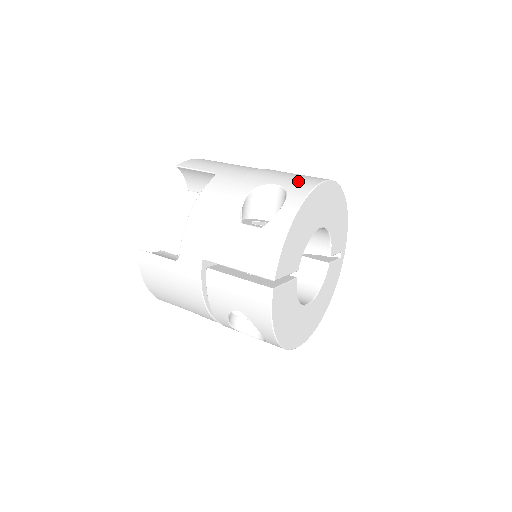
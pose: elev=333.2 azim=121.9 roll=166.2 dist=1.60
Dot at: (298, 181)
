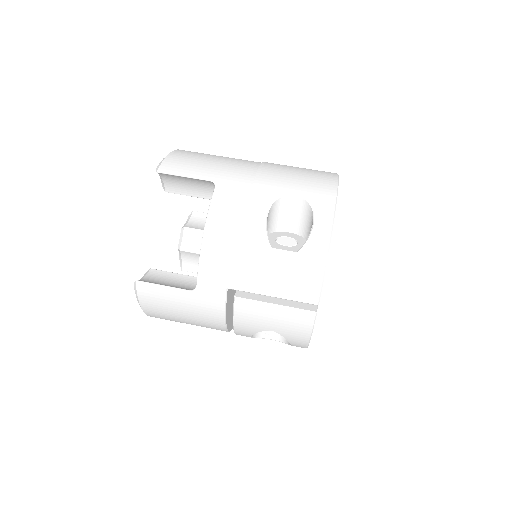
Dot at: (315, 187)
